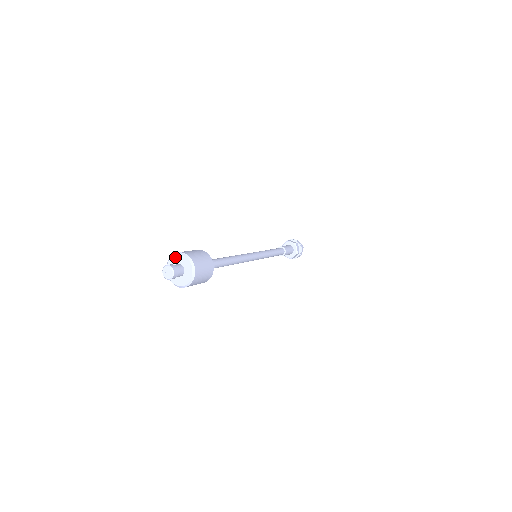
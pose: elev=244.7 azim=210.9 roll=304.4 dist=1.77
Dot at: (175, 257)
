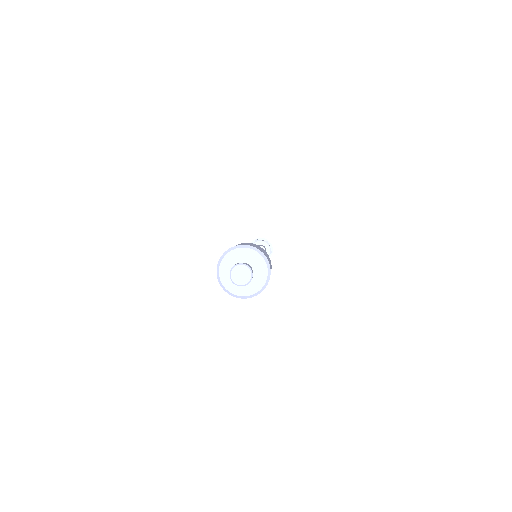
Dot at: (254, 254)
